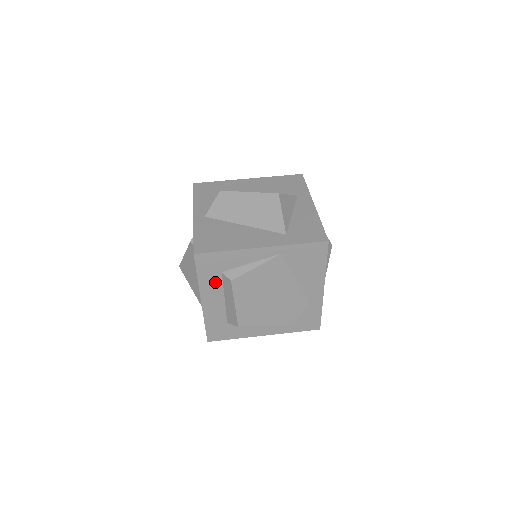
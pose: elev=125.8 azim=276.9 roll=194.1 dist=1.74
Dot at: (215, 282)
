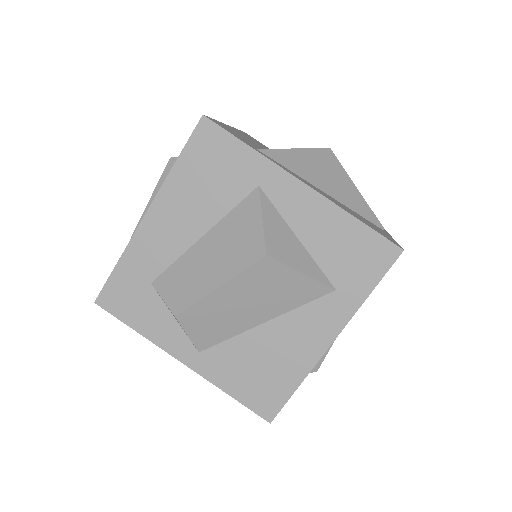
Dot at: occluded
